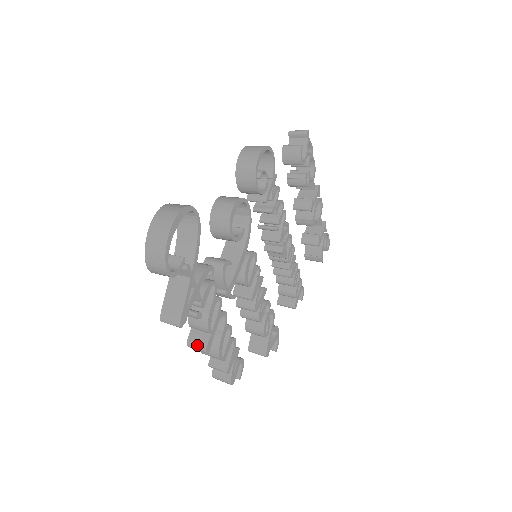
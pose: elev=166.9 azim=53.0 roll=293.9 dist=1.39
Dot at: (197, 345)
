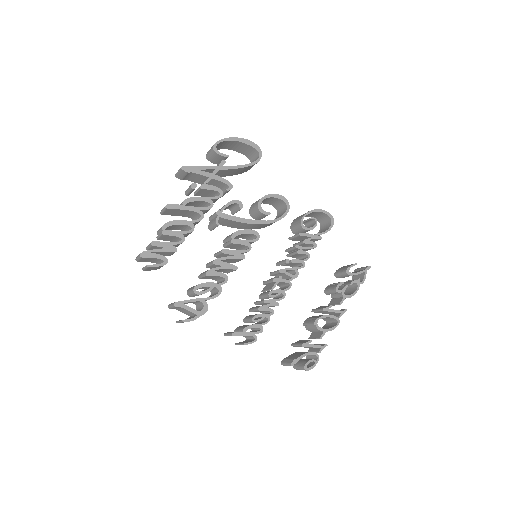
Dot at: occluded
